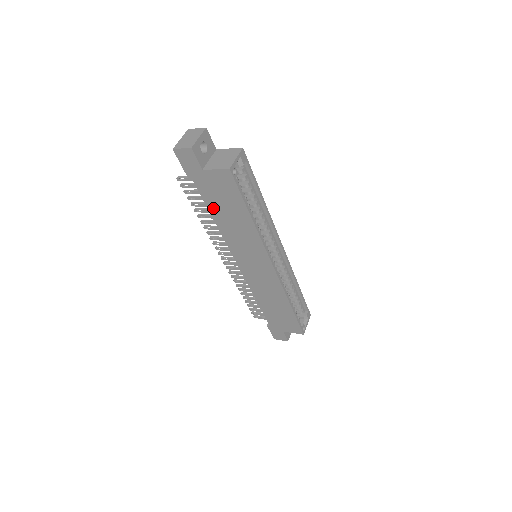
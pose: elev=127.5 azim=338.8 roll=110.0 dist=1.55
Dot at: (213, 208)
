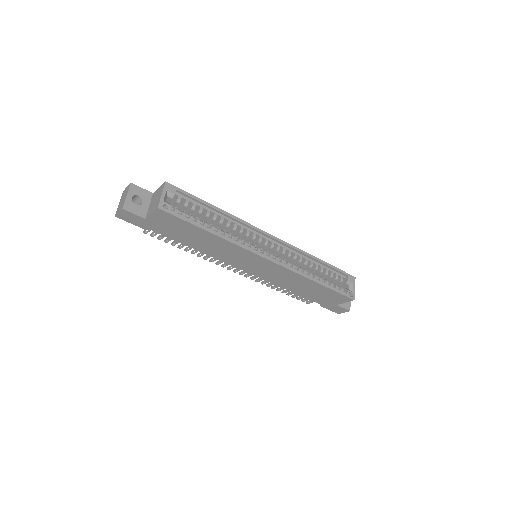
Dot at: (183, 241)
